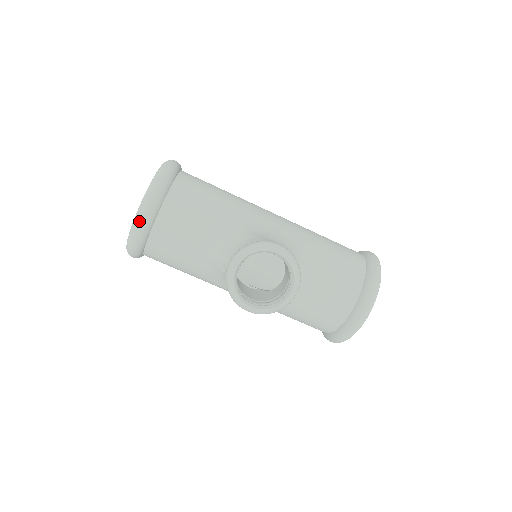
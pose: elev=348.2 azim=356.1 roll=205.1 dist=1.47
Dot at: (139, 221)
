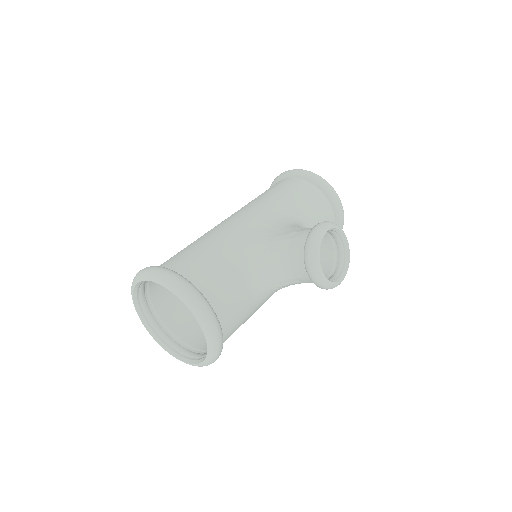
Dot at: (215, 333)
